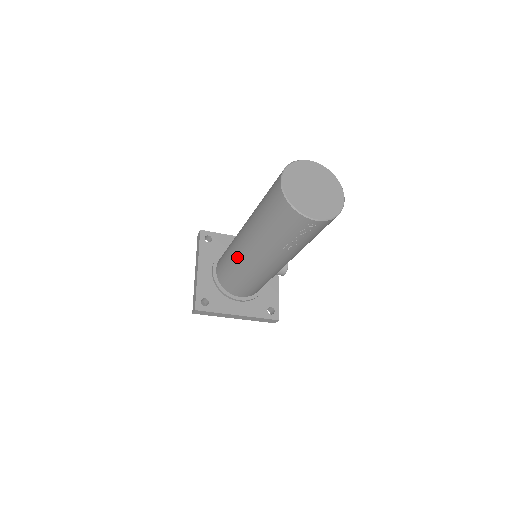
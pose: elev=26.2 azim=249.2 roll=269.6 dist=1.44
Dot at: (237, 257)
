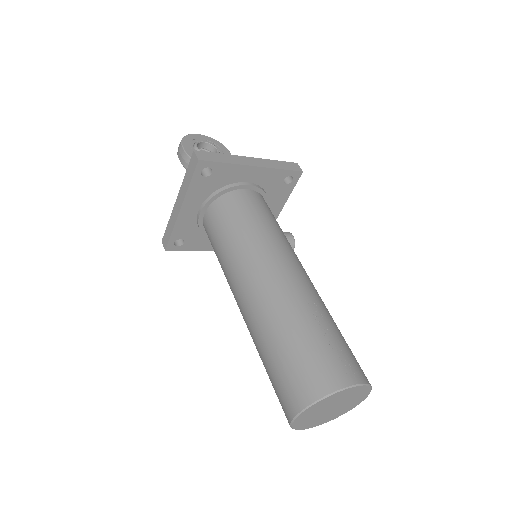
Dot at: occluded
